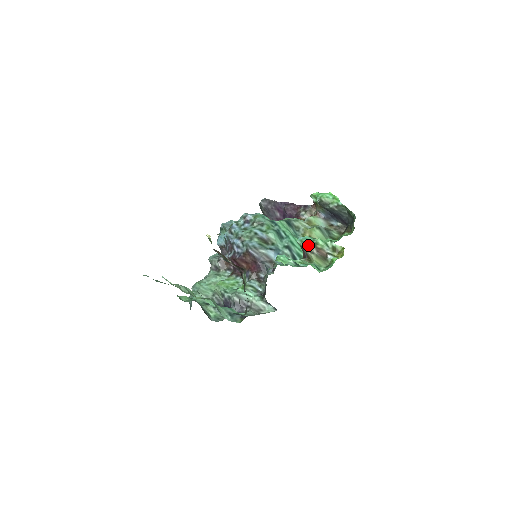
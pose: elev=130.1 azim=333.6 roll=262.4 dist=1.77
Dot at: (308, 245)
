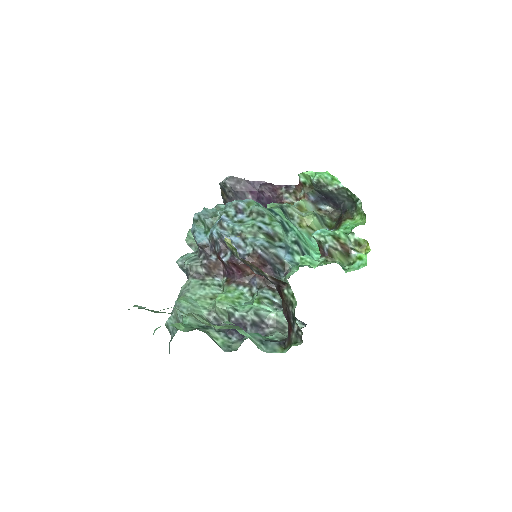
Dot at: (330, 240)
